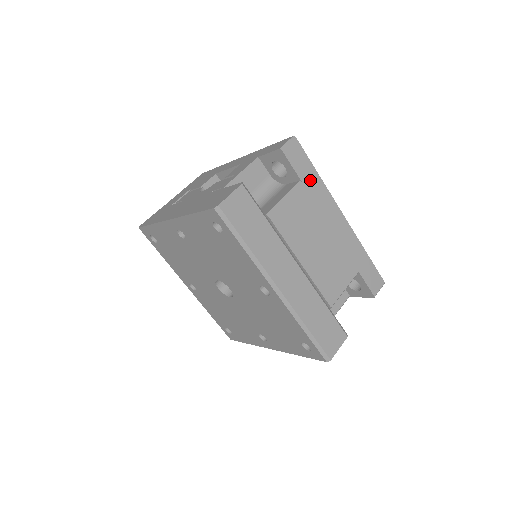
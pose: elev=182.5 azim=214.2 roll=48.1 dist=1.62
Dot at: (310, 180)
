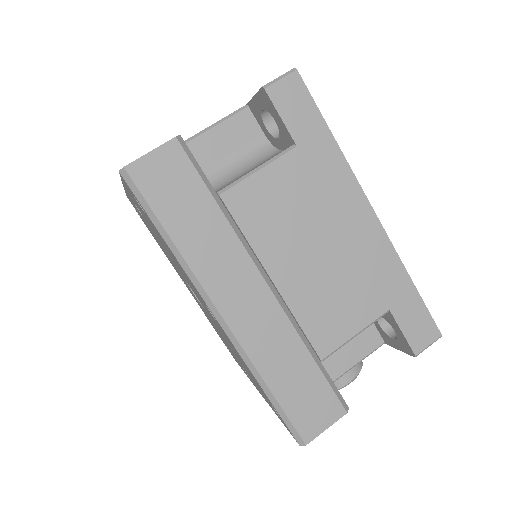
Dot at: (315, 145)
